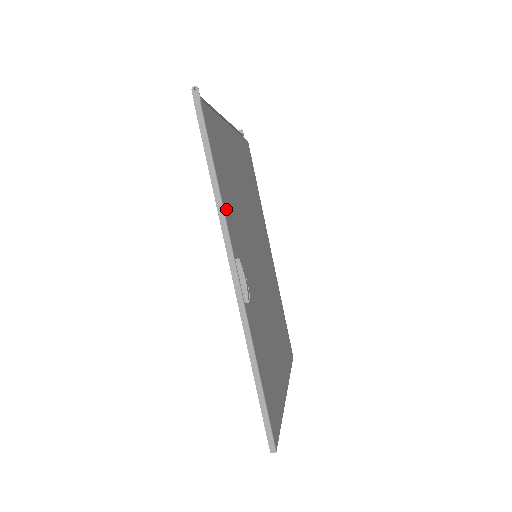
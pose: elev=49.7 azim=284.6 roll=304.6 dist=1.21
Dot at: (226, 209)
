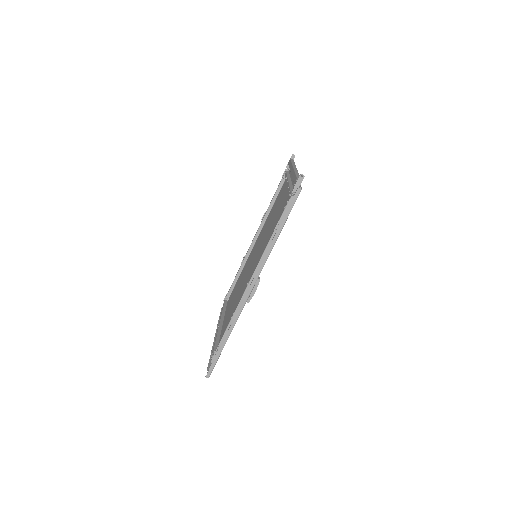
Dot at: occluded
